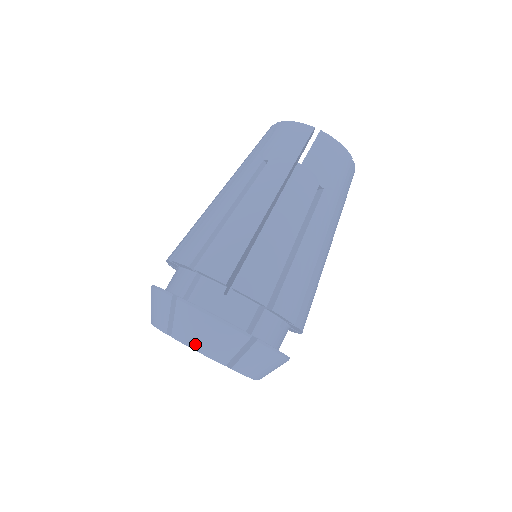
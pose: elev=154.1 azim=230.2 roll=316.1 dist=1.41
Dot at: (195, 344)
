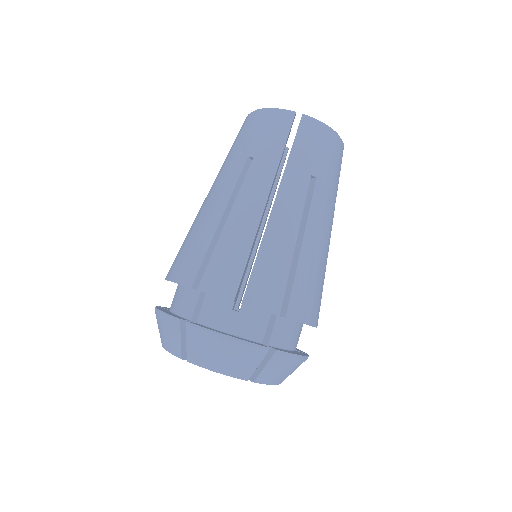
Dot at: (163, 343)
